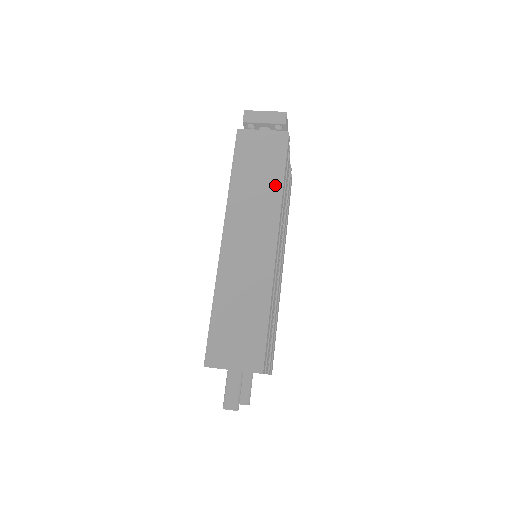
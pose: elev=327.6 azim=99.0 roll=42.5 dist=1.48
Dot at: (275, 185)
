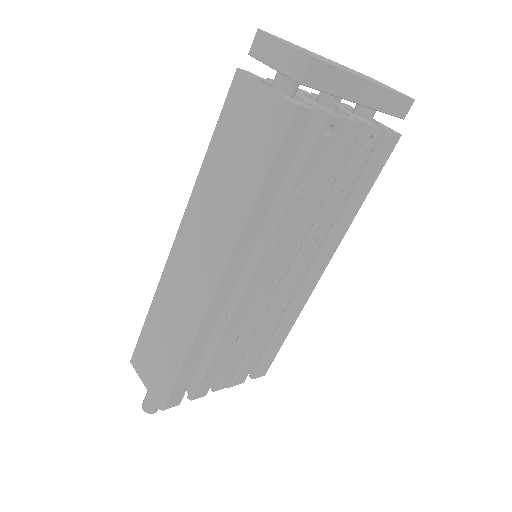
Dot at: (242, 198)
